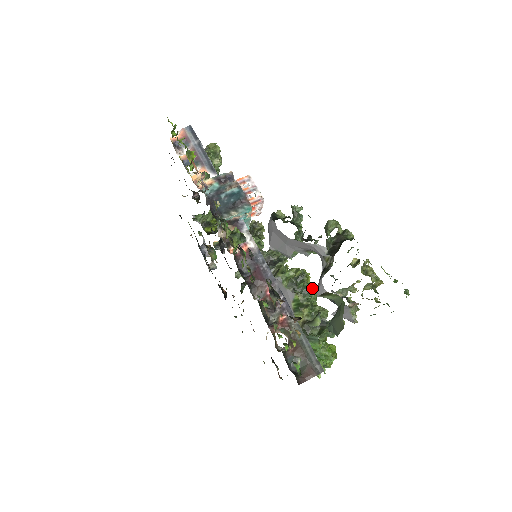
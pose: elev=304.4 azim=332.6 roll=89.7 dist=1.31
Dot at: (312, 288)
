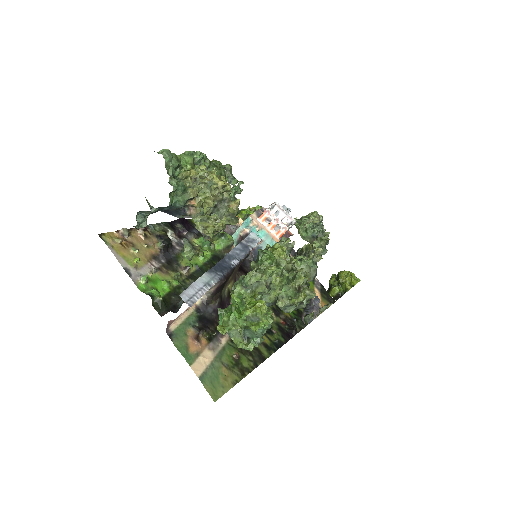
Dot at: (263, 251)
